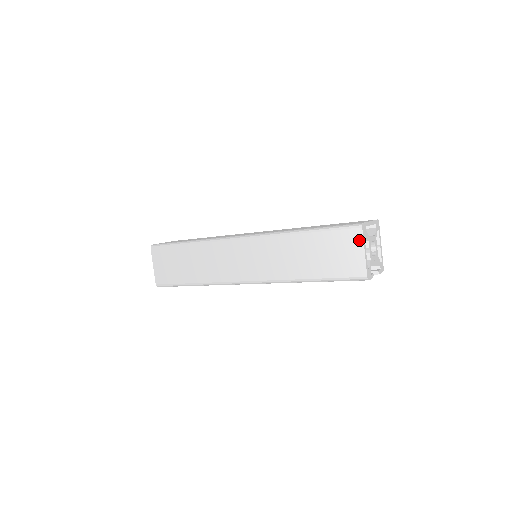
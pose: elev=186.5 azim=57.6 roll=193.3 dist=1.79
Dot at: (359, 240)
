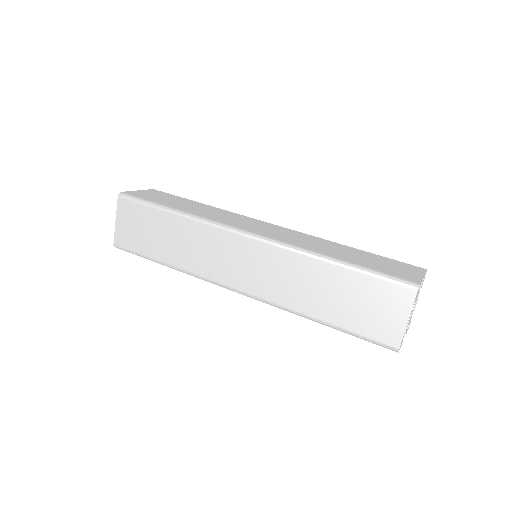
Dot at: (407, 304)
